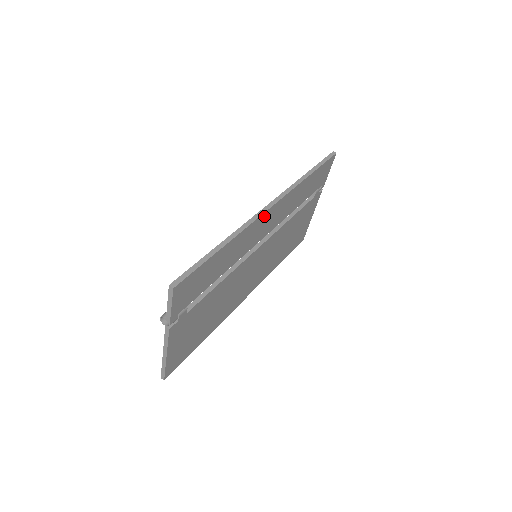
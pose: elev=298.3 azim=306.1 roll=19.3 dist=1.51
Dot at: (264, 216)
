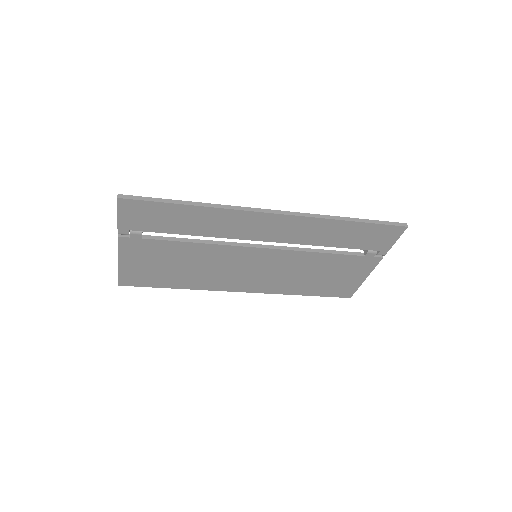
Dot at: (261, 216)
